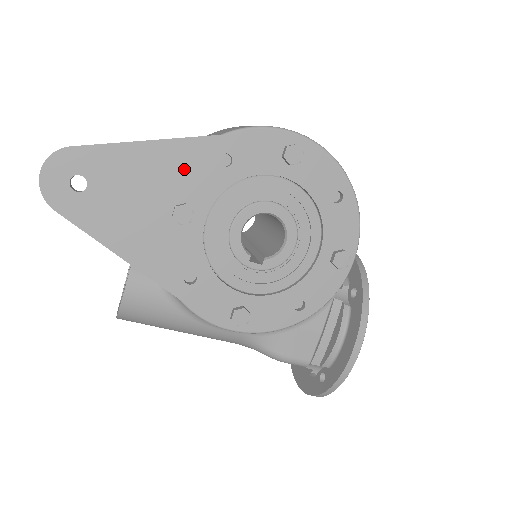
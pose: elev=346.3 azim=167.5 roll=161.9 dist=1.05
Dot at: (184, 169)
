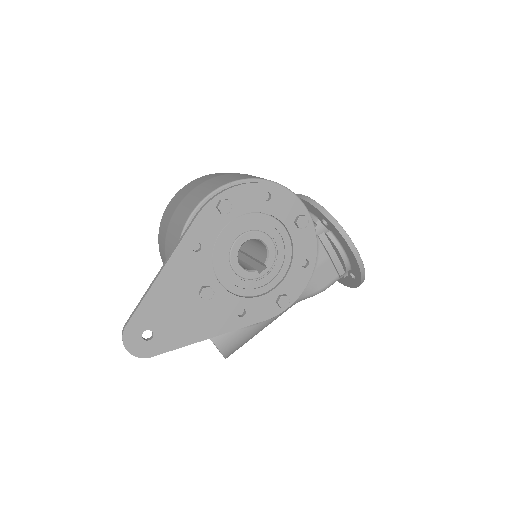
Dot at: (183, 274)
